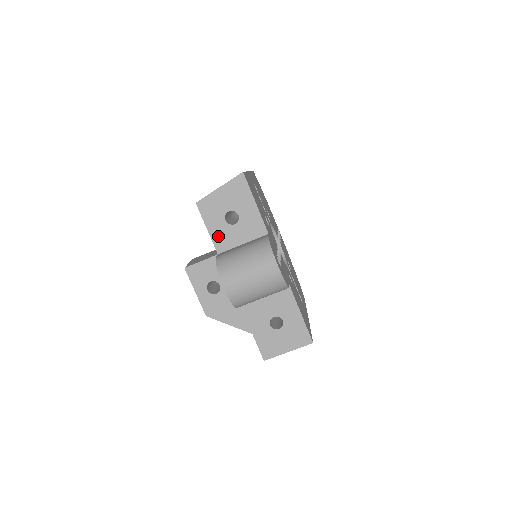
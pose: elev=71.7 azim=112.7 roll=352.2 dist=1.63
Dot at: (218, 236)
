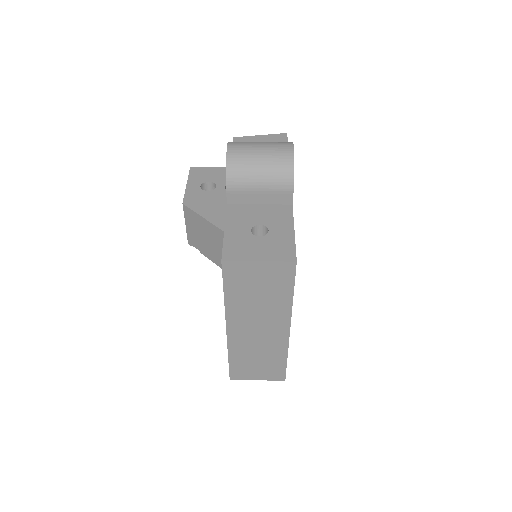
Dot at: occluded
